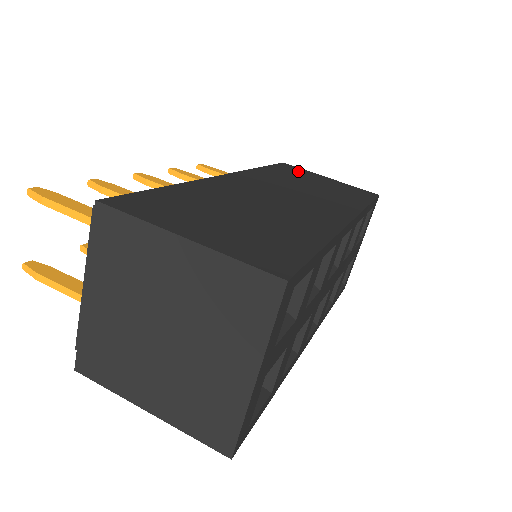
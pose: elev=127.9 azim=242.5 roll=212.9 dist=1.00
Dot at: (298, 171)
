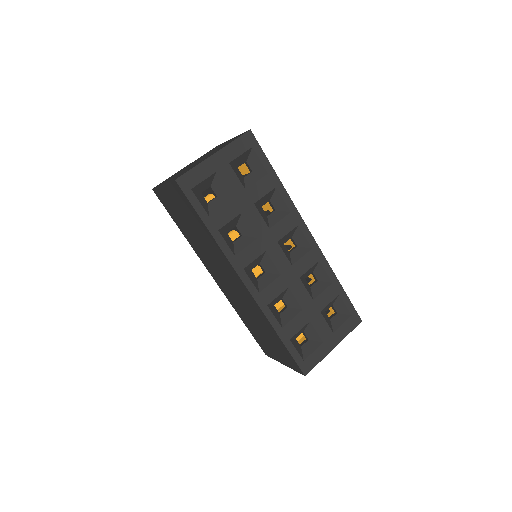
Dot at: occluded
